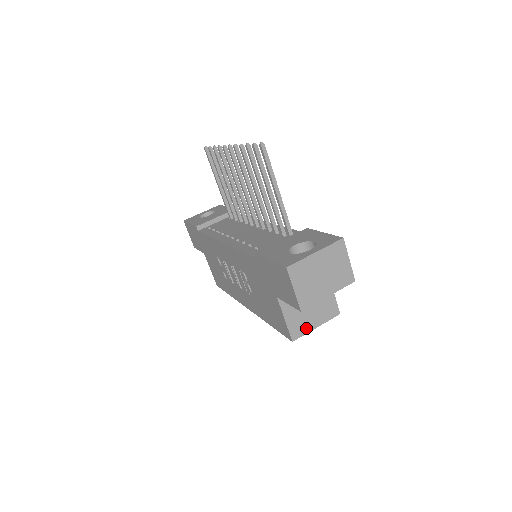
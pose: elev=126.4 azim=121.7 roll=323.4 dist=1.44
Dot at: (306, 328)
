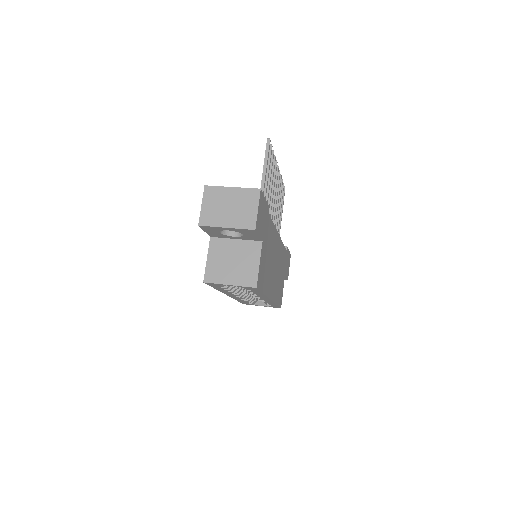
Dot at: (220, 279)
